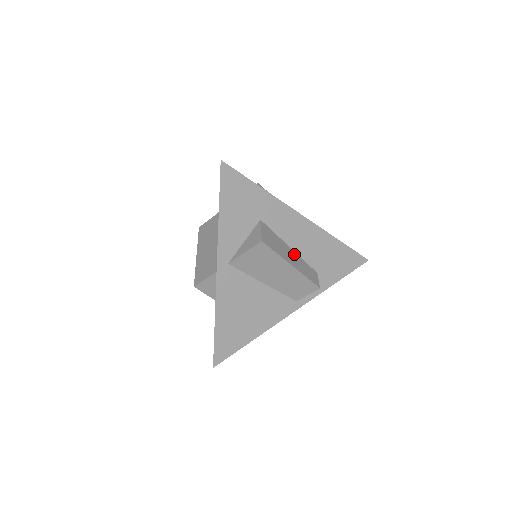
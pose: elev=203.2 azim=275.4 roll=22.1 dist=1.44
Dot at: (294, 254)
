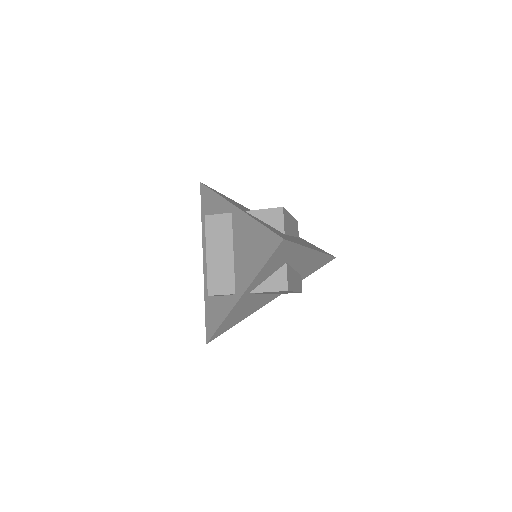
Dot at: (296, 274)
